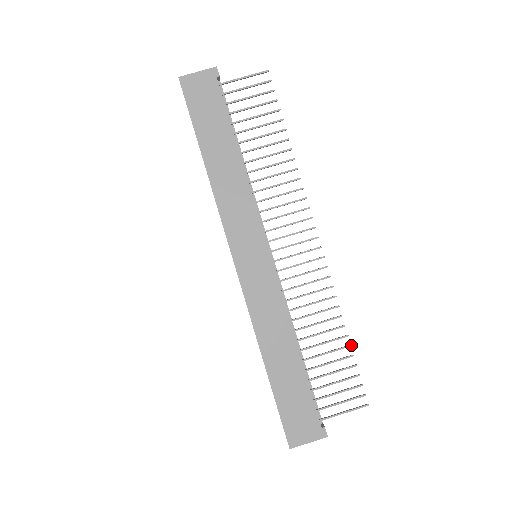
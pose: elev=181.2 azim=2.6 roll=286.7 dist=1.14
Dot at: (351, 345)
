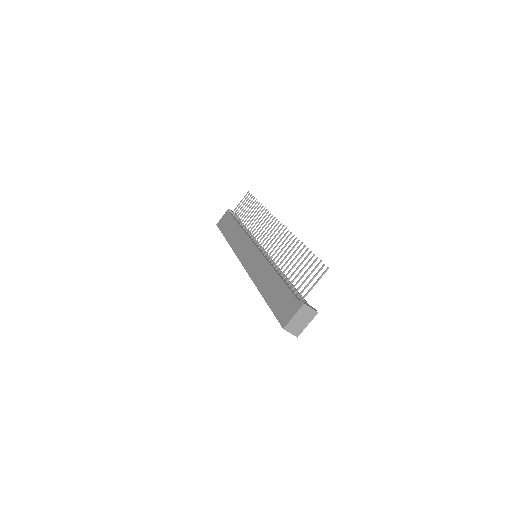
Dot at: (308, 248)
